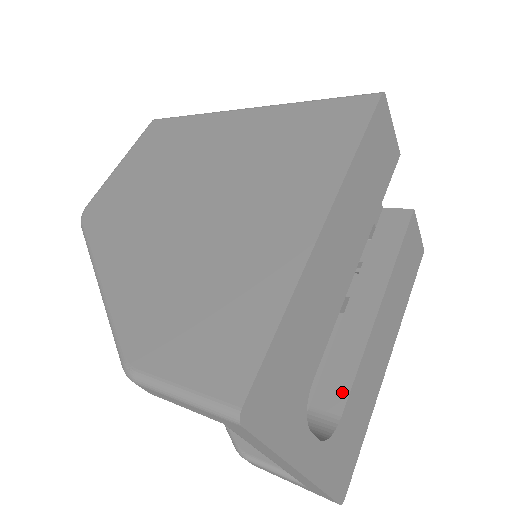
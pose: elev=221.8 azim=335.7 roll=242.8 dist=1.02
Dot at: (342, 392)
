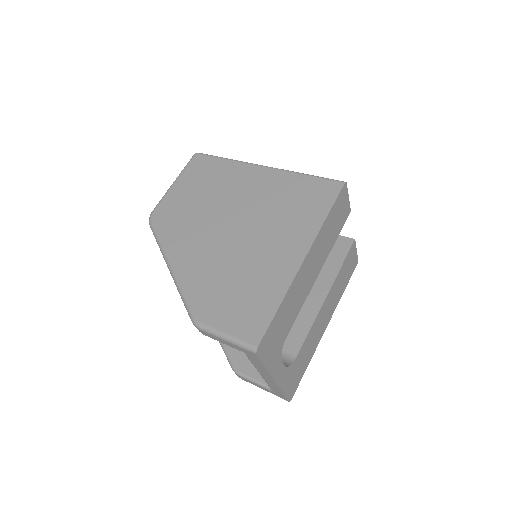
Dot at: (299, 343)
